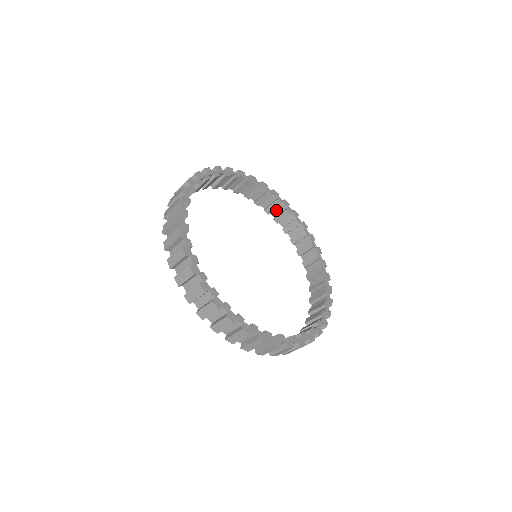
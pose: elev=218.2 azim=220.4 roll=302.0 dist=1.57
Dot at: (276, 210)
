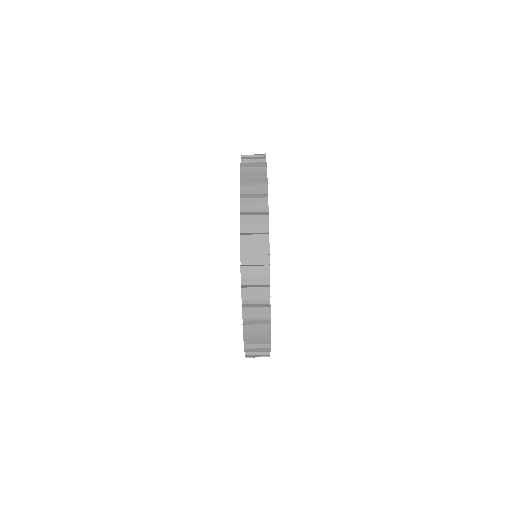
Dot at: occluded
